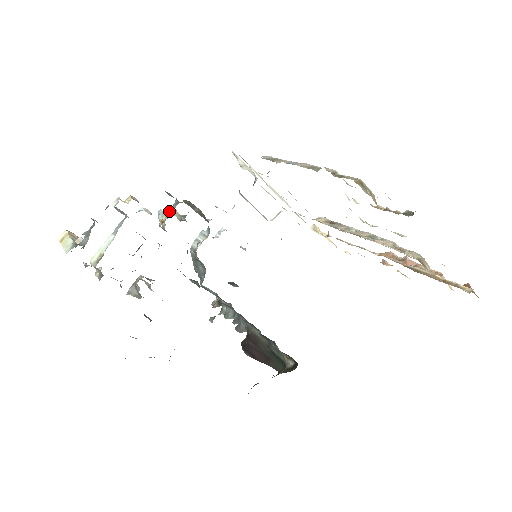
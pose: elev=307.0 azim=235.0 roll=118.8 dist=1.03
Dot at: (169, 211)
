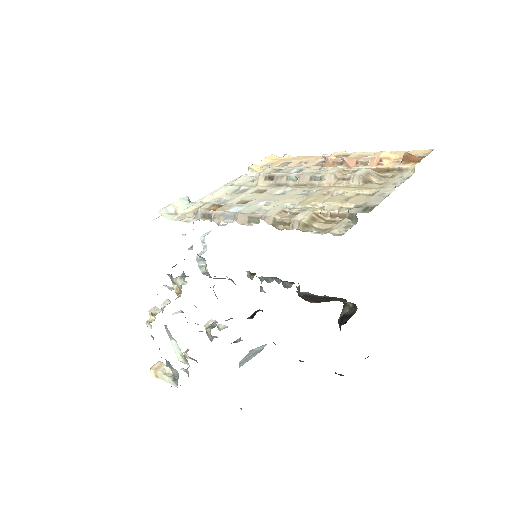
Dot at: (173, 285)
